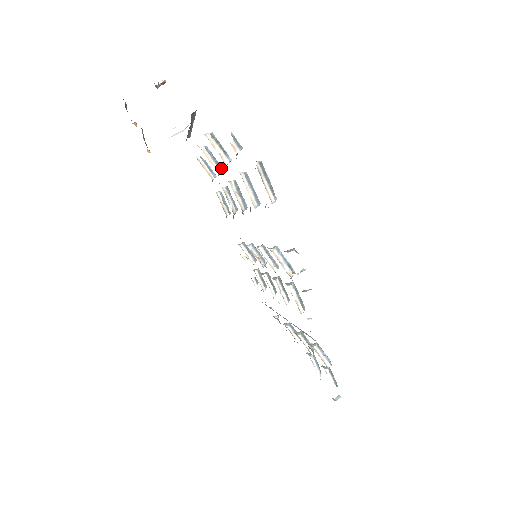
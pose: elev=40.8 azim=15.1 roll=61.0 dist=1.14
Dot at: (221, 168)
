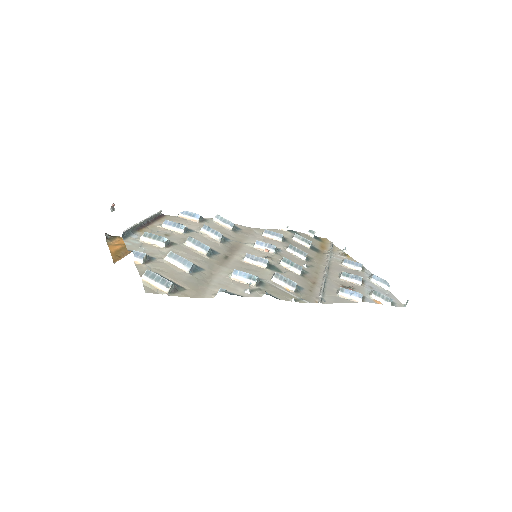
Dot at: (183, 227)
